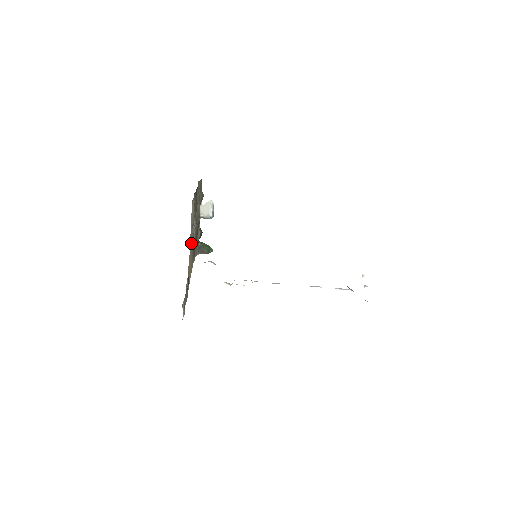
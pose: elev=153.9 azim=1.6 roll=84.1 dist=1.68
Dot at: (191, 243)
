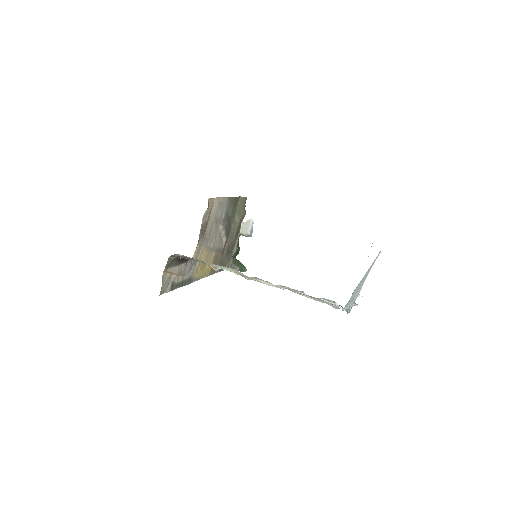
Dot at: (210, 241)
